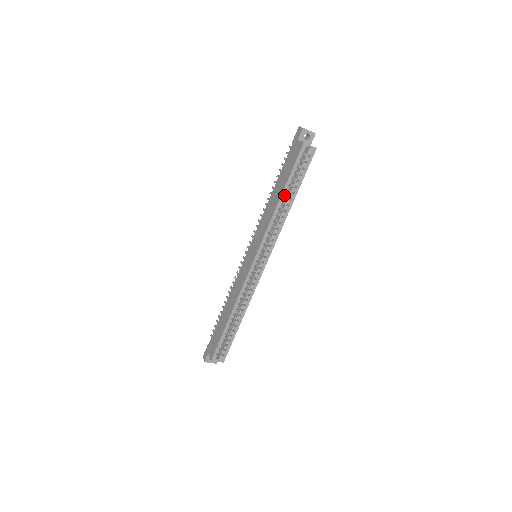
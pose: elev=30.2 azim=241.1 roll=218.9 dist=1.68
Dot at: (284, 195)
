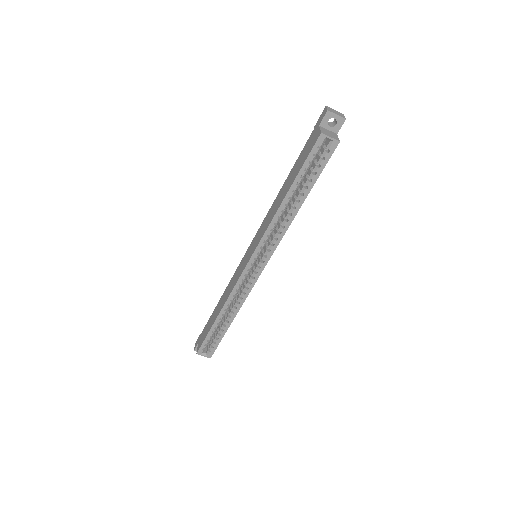
Dot at: (290, 195)
